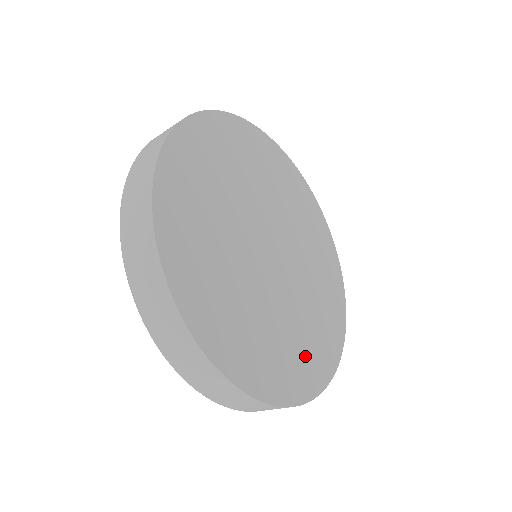
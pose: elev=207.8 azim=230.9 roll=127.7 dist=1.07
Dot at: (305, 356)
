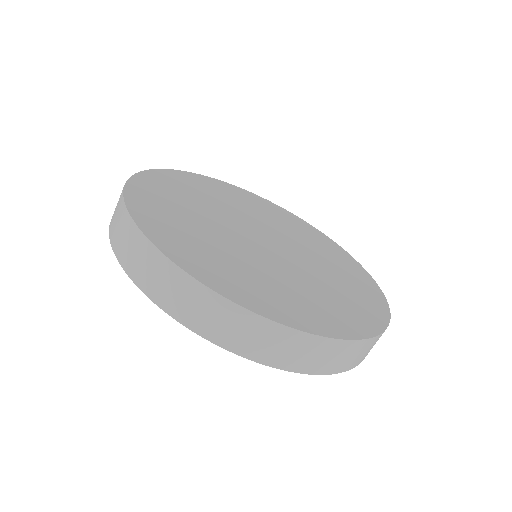
Dot at: (267, 292)
